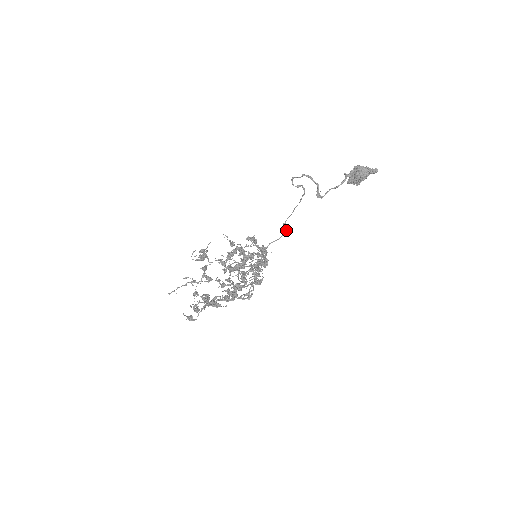
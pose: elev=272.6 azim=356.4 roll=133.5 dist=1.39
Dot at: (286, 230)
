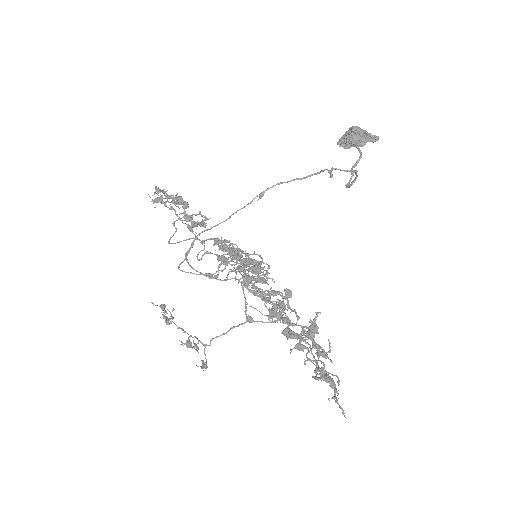
Dot at: occluded
